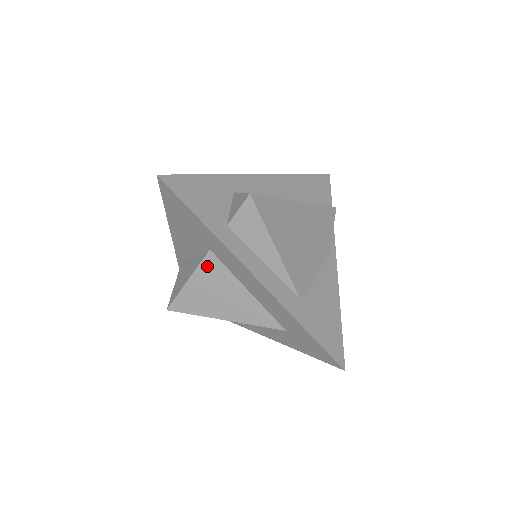
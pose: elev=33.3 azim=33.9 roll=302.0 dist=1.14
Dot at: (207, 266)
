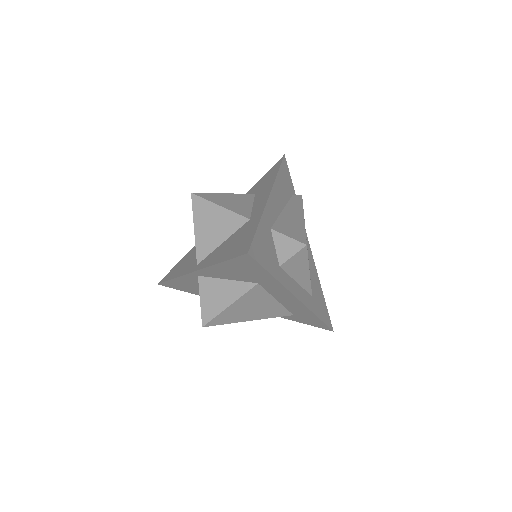
Dot at: (251, 294)
